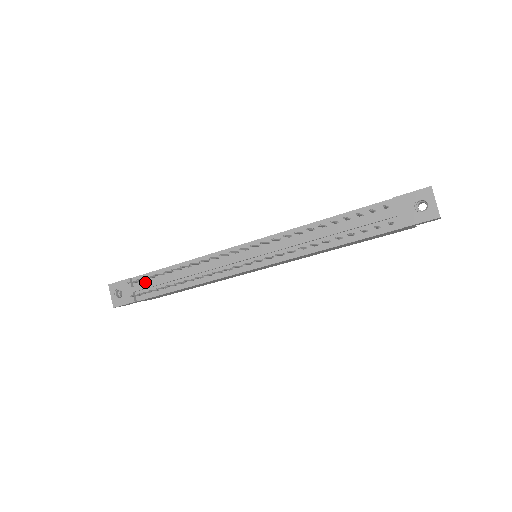
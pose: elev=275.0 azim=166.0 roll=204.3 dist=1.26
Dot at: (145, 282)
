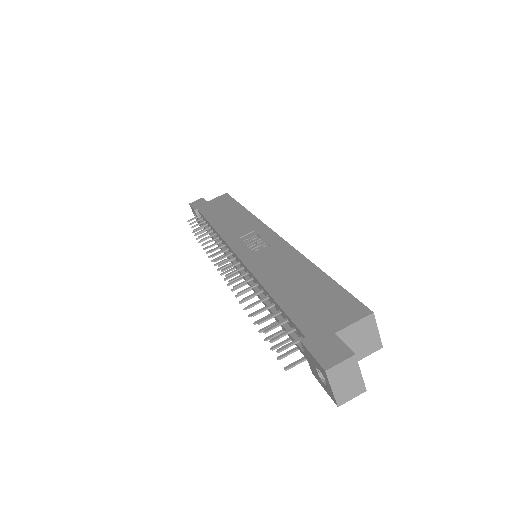
Dot at: (203, 220)
